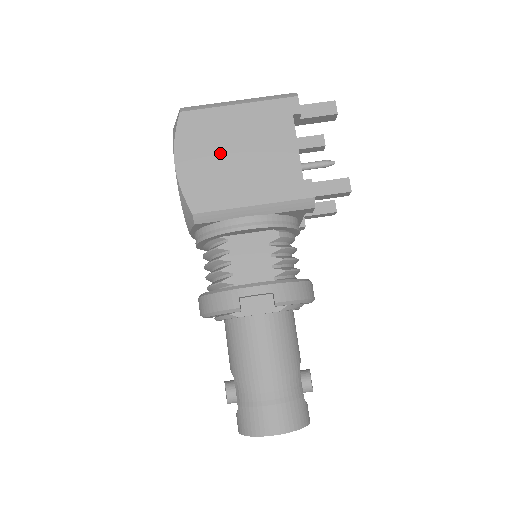
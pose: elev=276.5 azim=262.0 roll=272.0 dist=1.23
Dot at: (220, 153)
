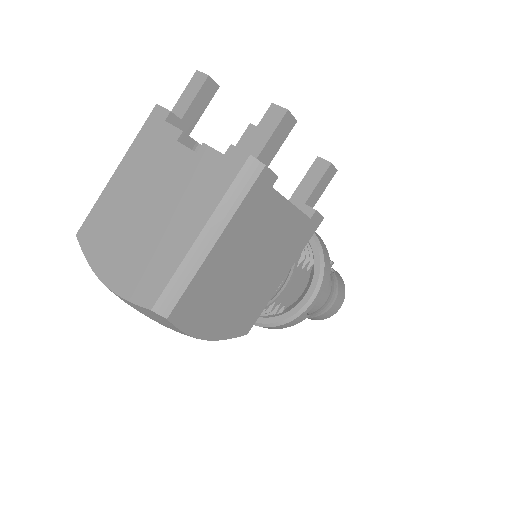
Dot at: (234, 289)
